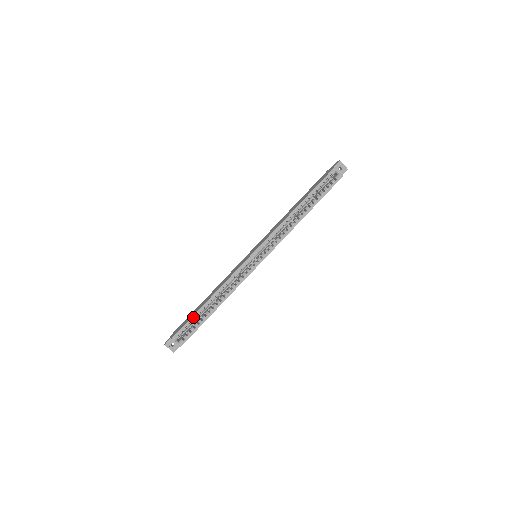
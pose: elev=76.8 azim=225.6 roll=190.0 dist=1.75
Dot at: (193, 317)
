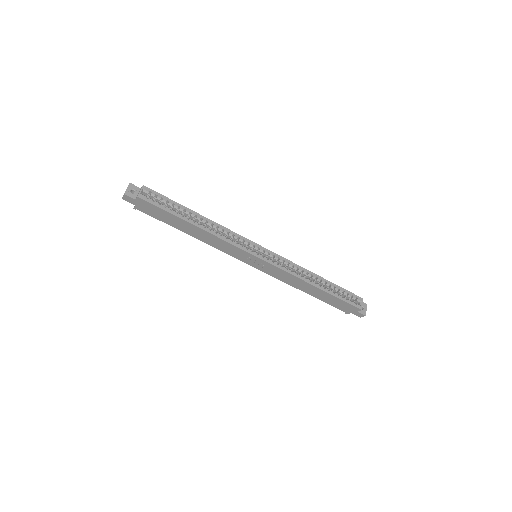
Dot at: (176, 203)
